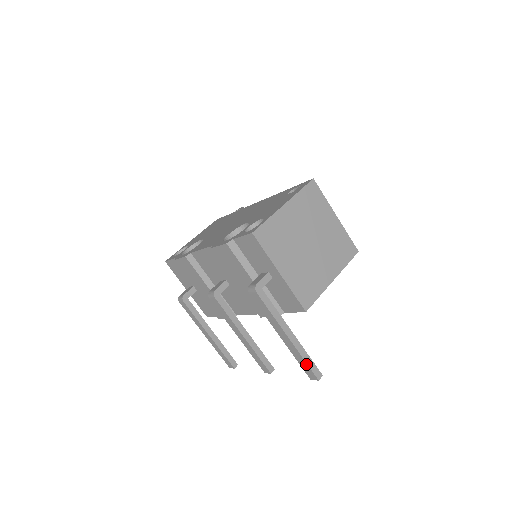
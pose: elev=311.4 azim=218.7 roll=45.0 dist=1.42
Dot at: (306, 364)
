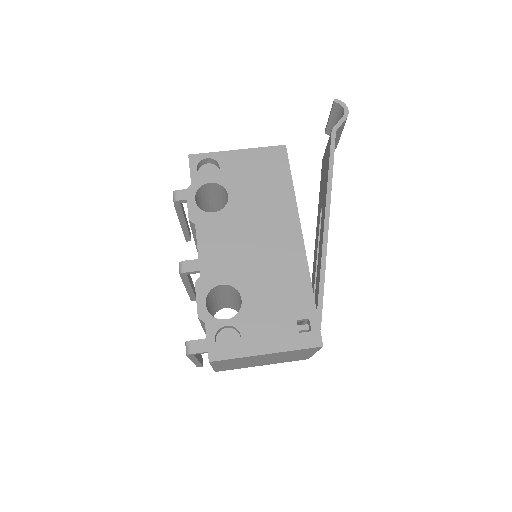
Dot at: occluded
